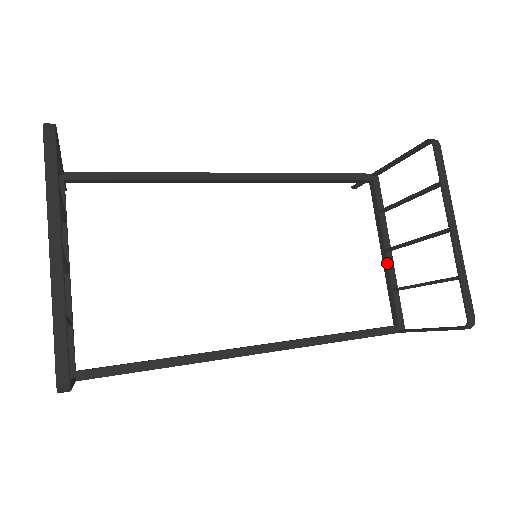
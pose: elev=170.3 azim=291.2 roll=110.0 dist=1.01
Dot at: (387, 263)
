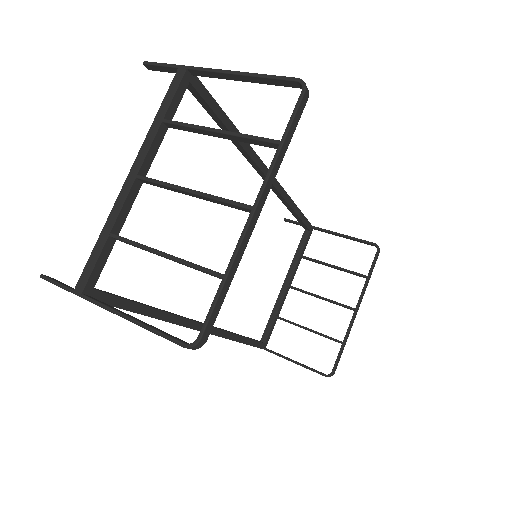
Dot at: (284, 295)
